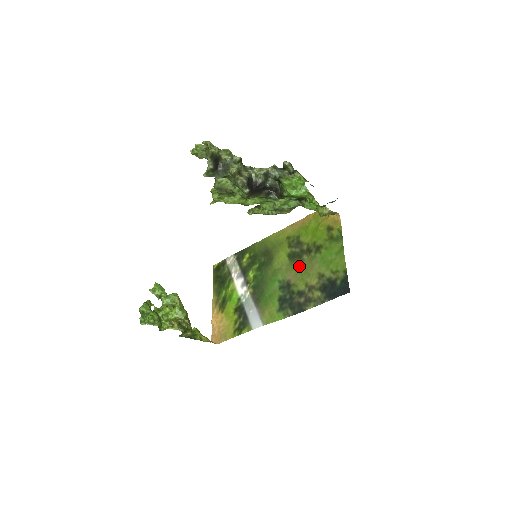
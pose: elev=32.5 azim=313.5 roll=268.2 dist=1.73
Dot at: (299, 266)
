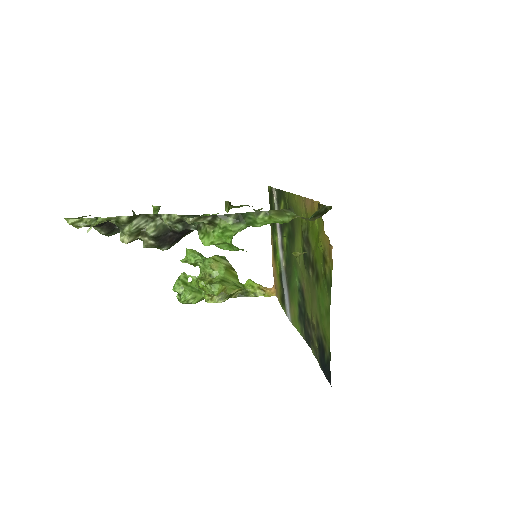
Dot at: (307, 280)
